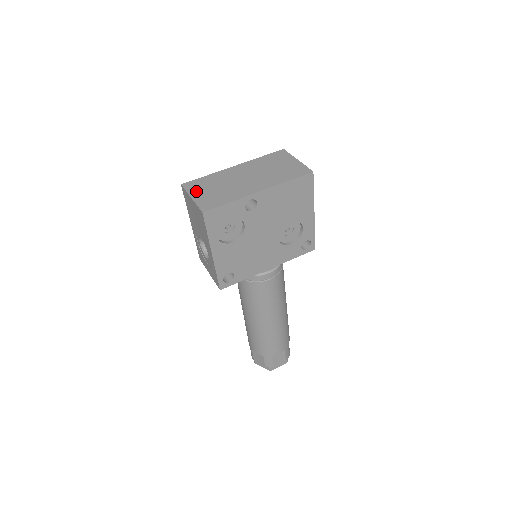
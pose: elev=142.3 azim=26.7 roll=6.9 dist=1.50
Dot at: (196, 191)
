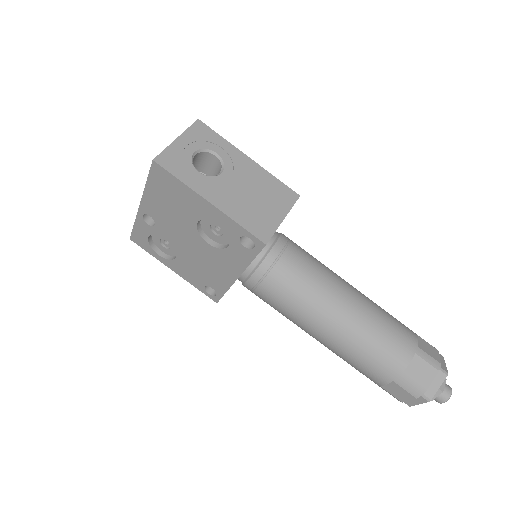
Dot at: occluded
